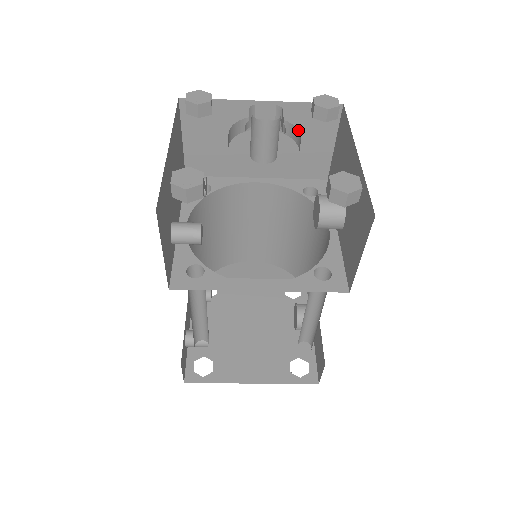
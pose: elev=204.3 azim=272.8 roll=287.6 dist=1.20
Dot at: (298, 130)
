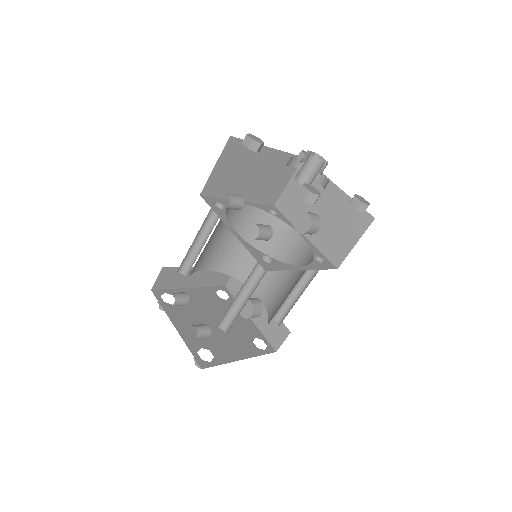
Dot at: occluded
